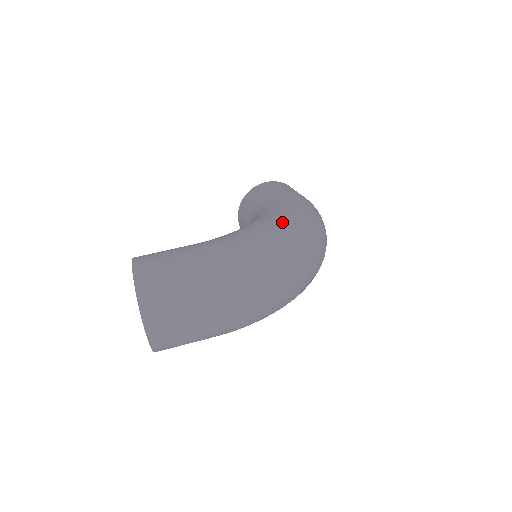
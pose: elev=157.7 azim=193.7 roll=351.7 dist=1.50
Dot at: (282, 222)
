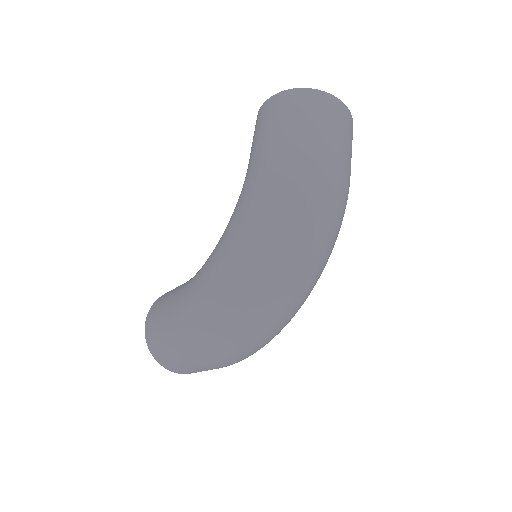
Dot at: (226, 260)
